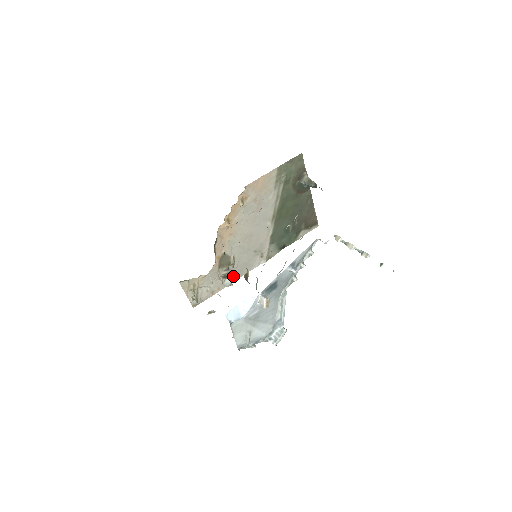
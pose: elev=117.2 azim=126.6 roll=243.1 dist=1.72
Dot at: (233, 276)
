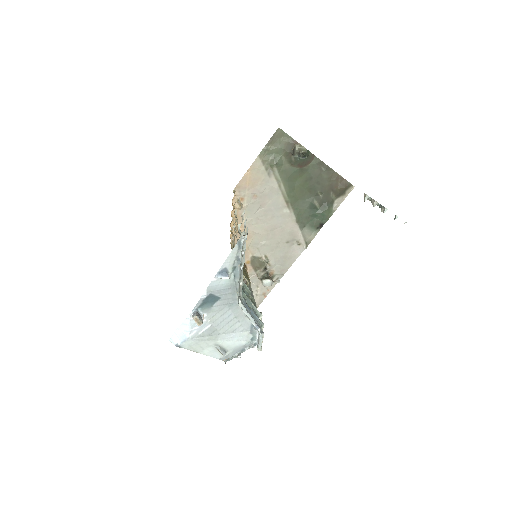
Dot at: (277, 273)
